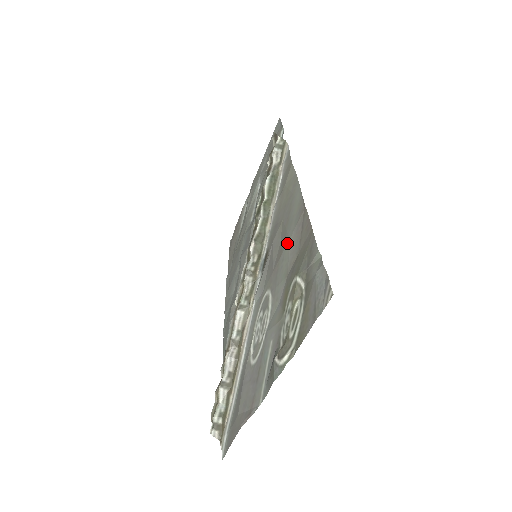
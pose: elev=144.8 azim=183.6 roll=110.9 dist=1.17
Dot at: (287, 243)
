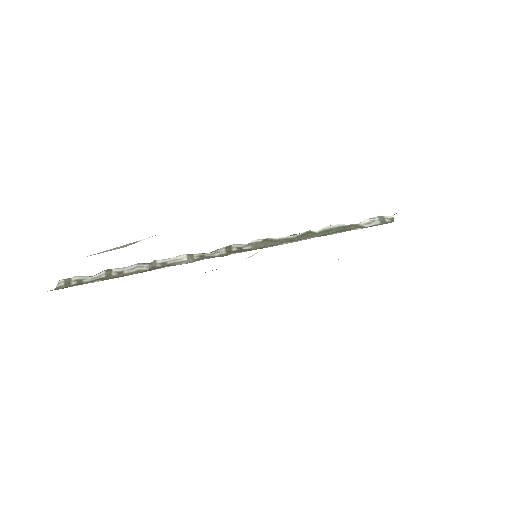
Dot at: occluded
